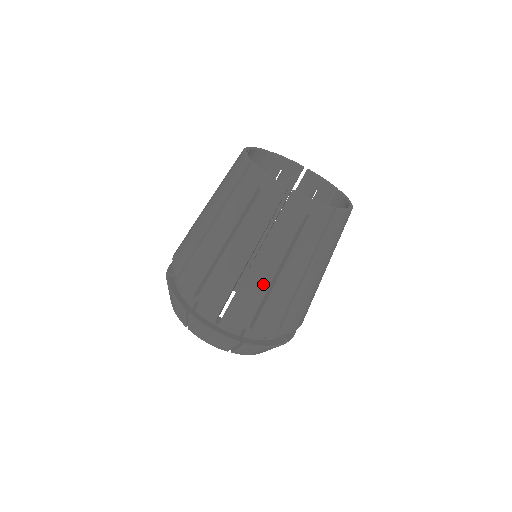
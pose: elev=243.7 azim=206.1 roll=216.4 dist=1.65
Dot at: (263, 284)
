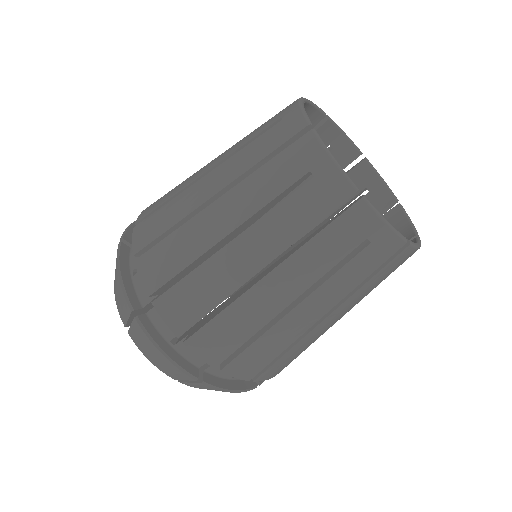
Dot at: (202, 243)
